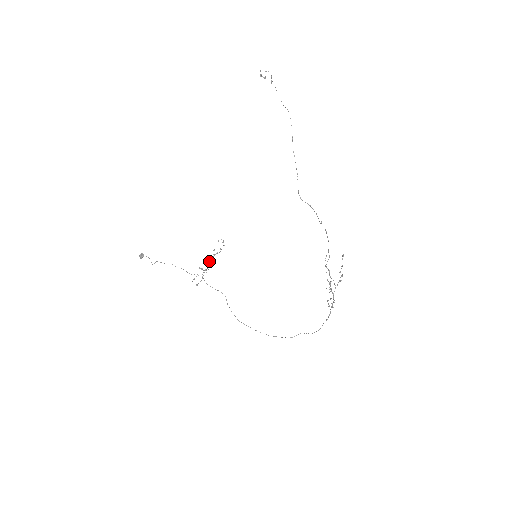
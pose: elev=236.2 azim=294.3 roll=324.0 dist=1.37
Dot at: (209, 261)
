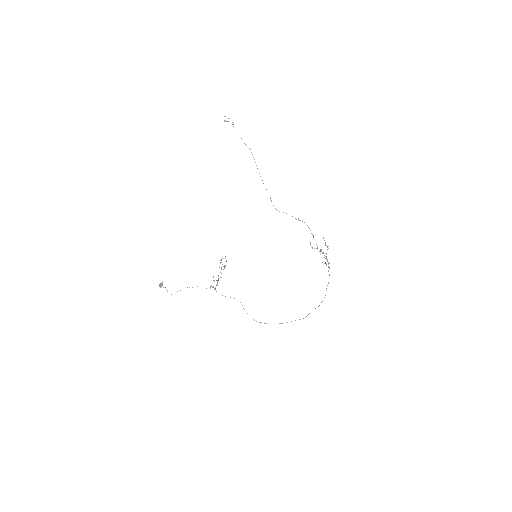
Dot at: (218, 276)
